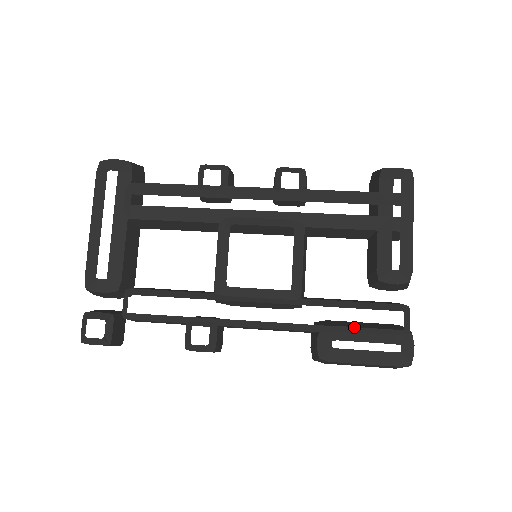
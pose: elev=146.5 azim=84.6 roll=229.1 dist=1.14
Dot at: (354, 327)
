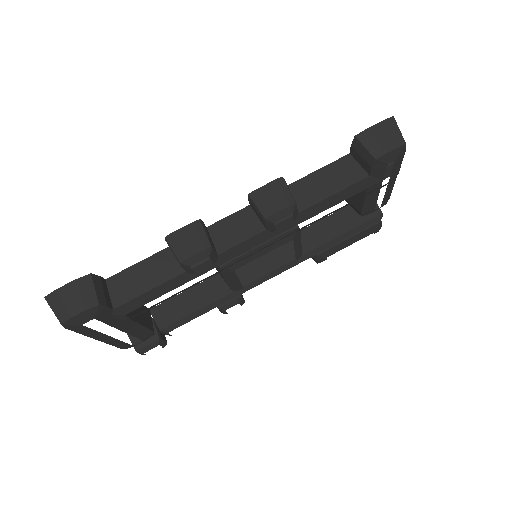
Dot at: occluded
